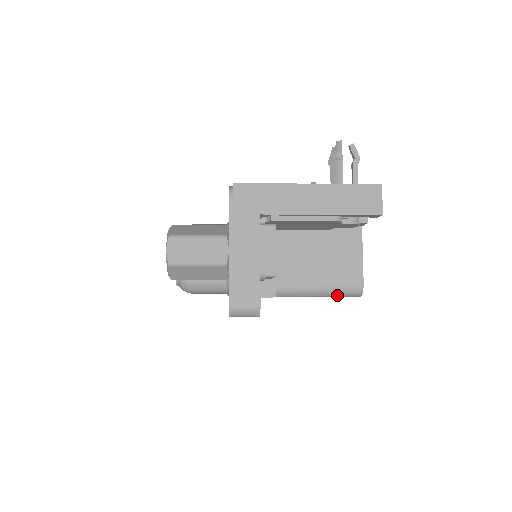
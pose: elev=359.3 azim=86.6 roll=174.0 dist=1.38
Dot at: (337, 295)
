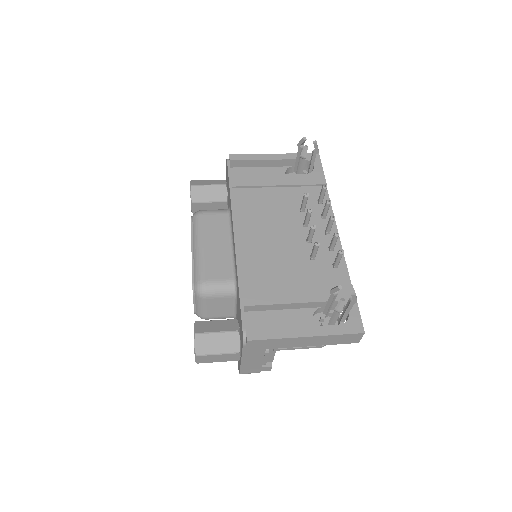
Dot at: occluded
